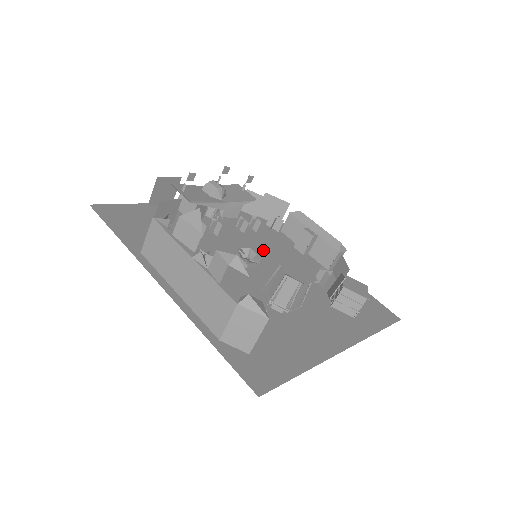
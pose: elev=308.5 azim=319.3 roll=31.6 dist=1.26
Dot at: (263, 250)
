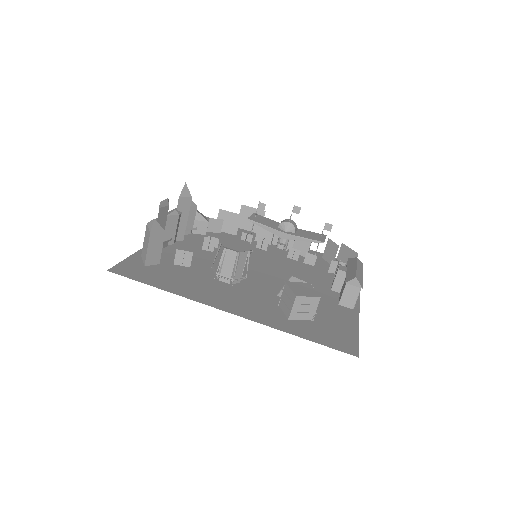
Dot at: (288, 270)
